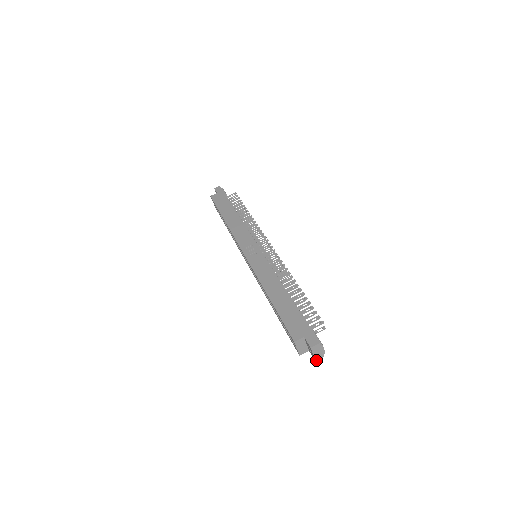
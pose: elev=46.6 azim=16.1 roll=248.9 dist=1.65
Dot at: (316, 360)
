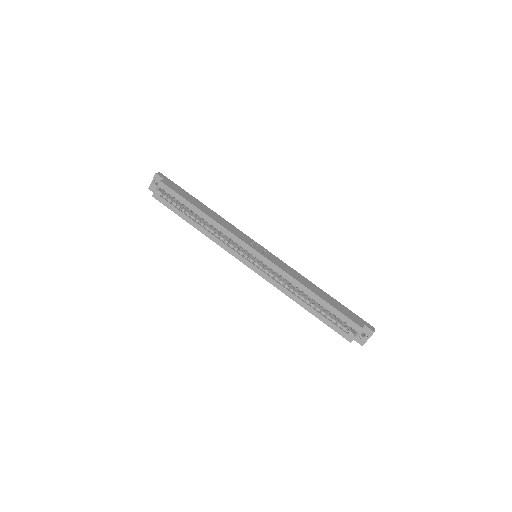
Dot at: occluded
